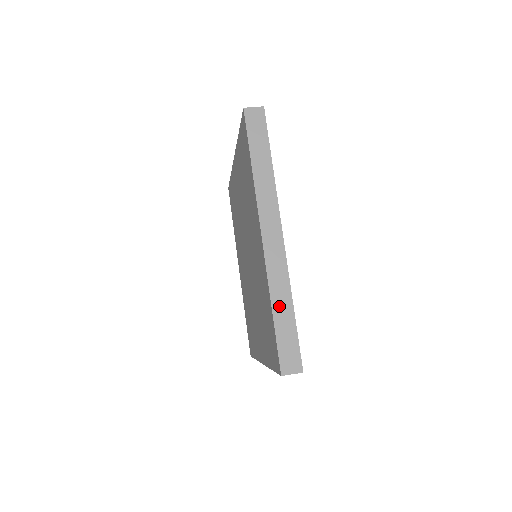
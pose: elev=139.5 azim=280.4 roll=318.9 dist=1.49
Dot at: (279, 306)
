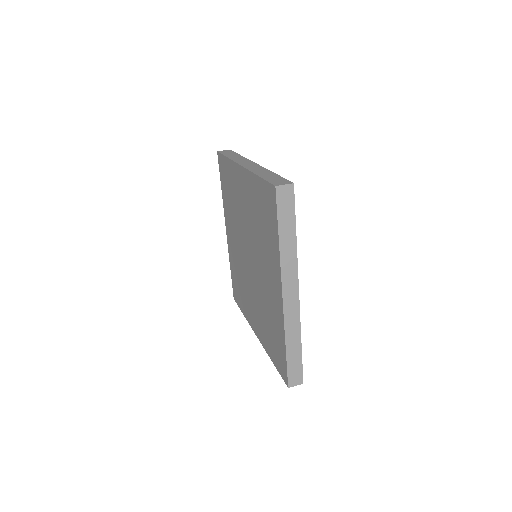
Dot at: (291, 345)
